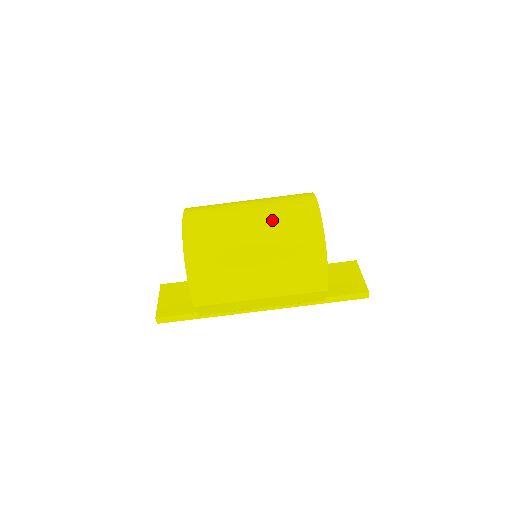
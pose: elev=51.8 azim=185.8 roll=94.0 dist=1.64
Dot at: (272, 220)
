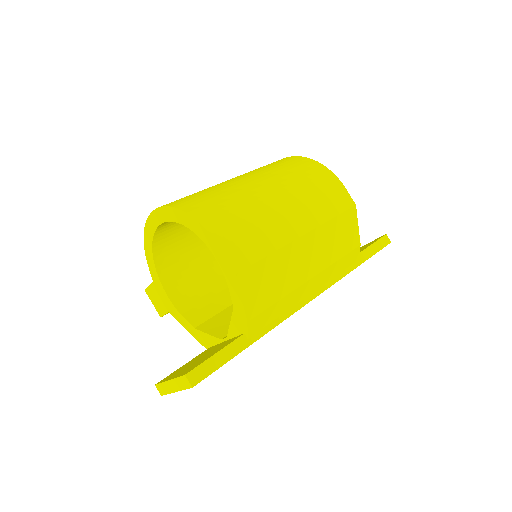
Dot at: (250, 172)
